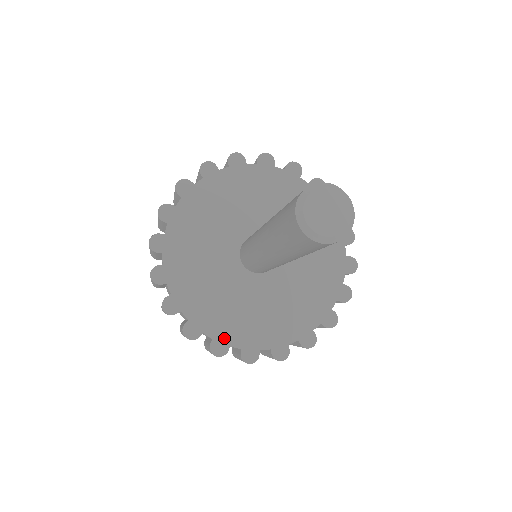
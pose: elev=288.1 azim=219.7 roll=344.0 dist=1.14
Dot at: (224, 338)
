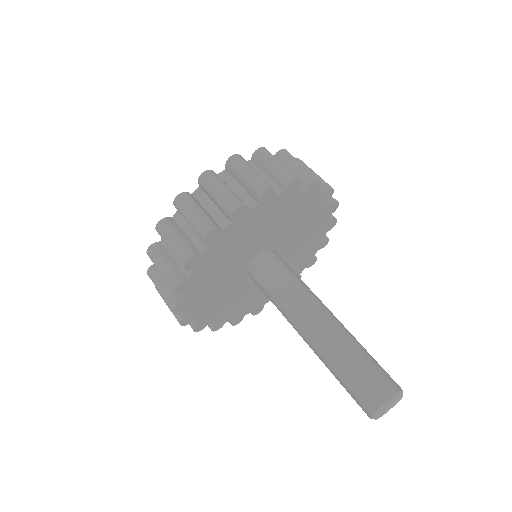
Dot at: (259, 306)
